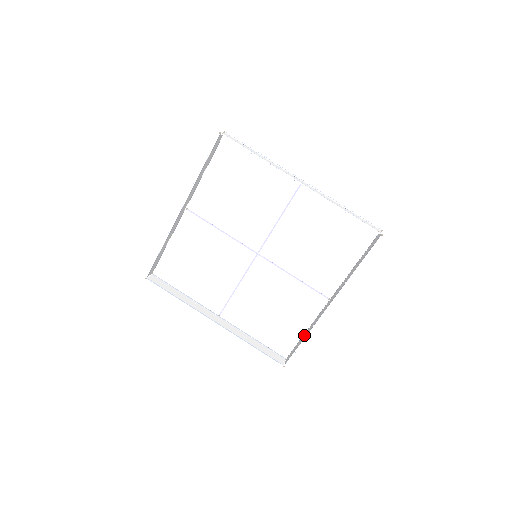
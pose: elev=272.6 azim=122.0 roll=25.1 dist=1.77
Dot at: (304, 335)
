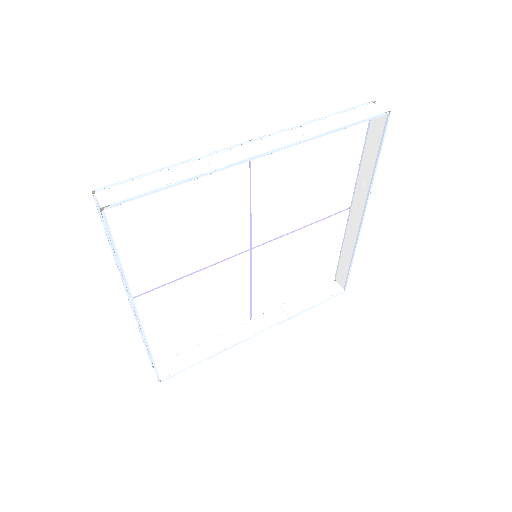
Dot at: (202, 349)
